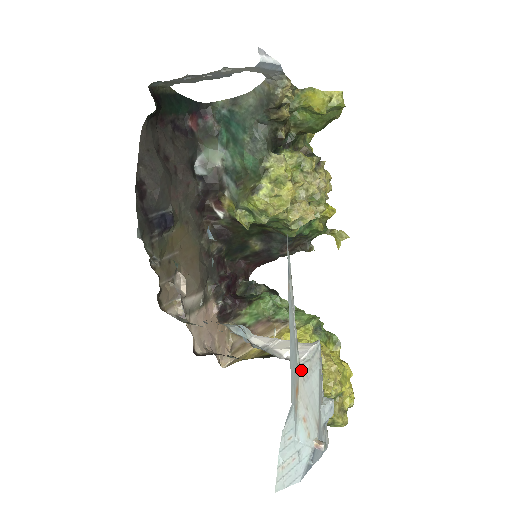
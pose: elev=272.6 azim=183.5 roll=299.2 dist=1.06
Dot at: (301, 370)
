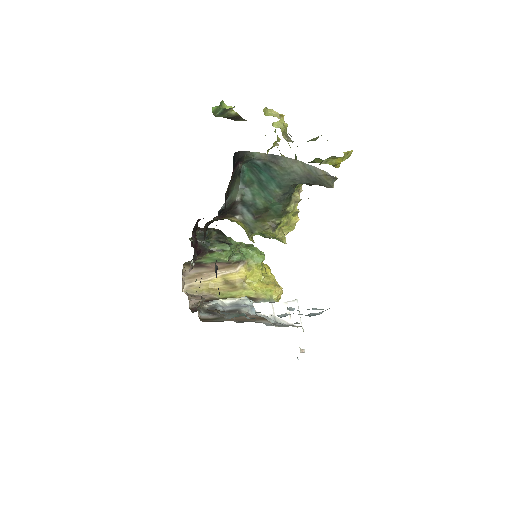
Dot at: occluded
